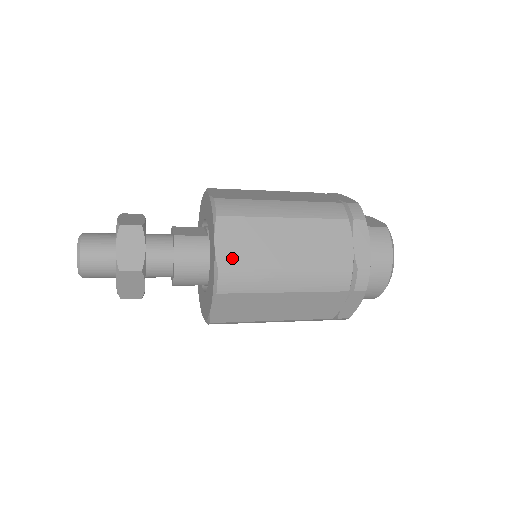
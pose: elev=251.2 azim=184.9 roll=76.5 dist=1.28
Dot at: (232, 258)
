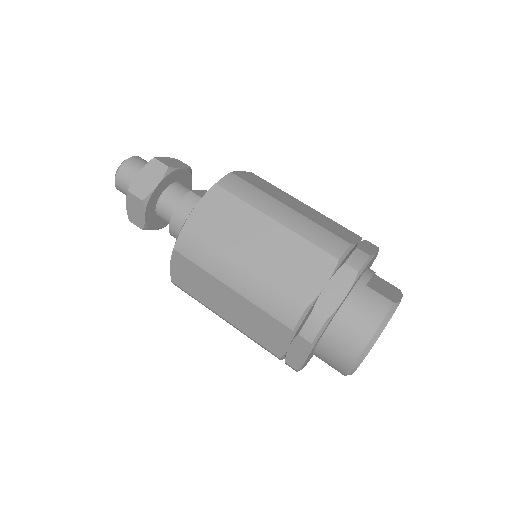
Dot at: (201, 225)
